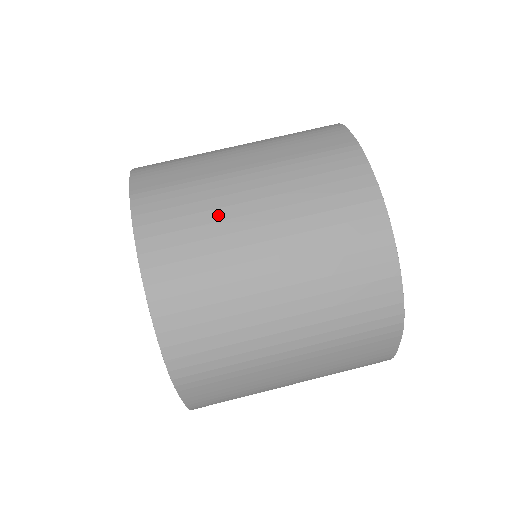
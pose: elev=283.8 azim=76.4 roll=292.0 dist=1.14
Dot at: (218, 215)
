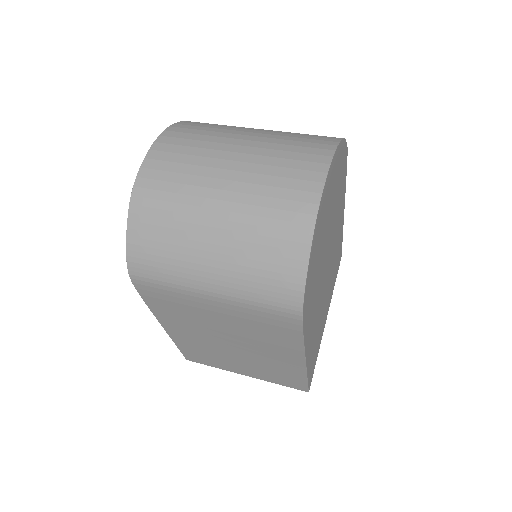
Dot at: (228, 128)
